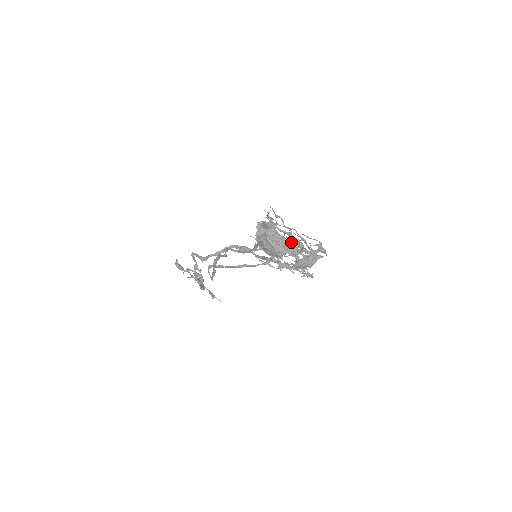
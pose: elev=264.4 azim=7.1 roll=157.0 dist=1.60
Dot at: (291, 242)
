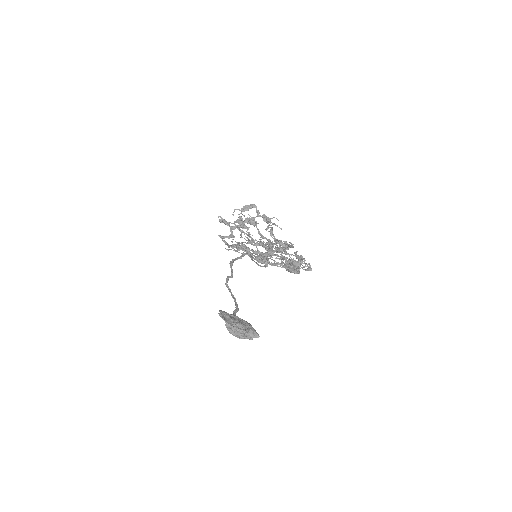
Dot at: (249, 333)
